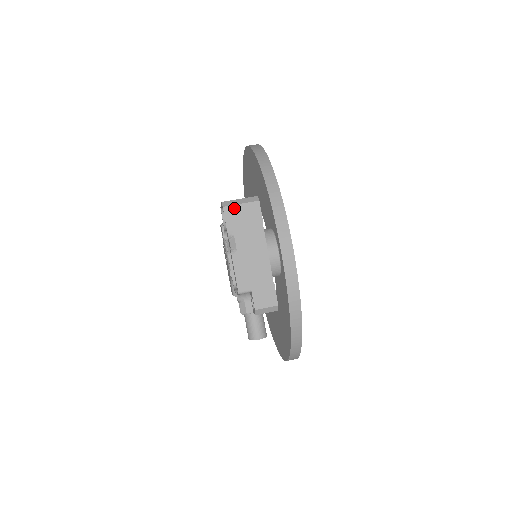
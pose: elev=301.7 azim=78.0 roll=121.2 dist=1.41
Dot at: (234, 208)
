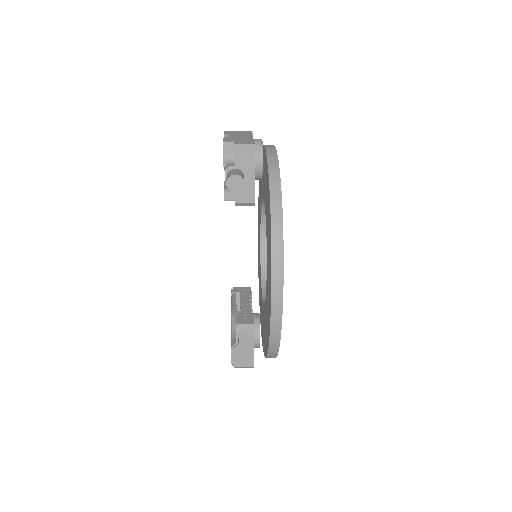
Dot at: (232, 131)
